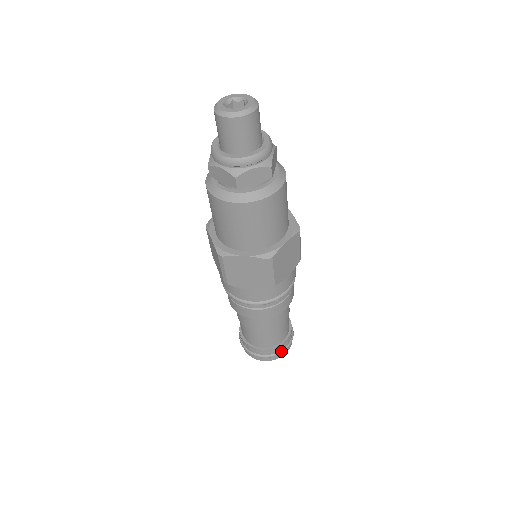
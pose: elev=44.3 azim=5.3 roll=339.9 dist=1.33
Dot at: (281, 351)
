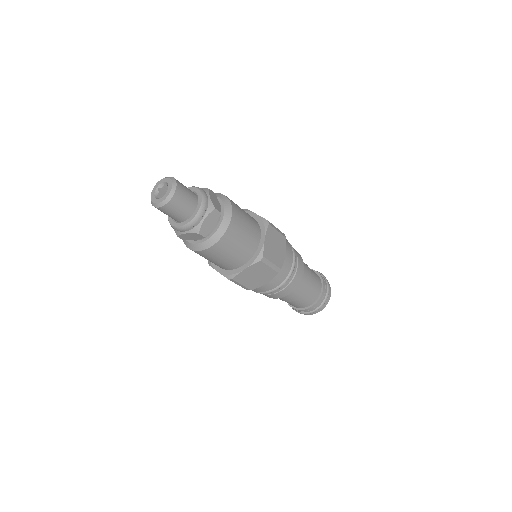
Dot at: (325, 297)
